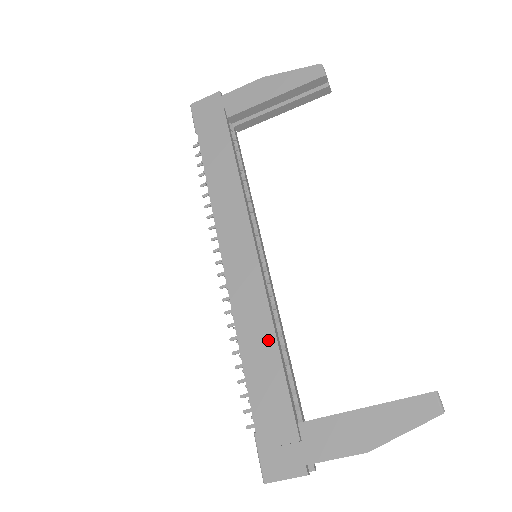
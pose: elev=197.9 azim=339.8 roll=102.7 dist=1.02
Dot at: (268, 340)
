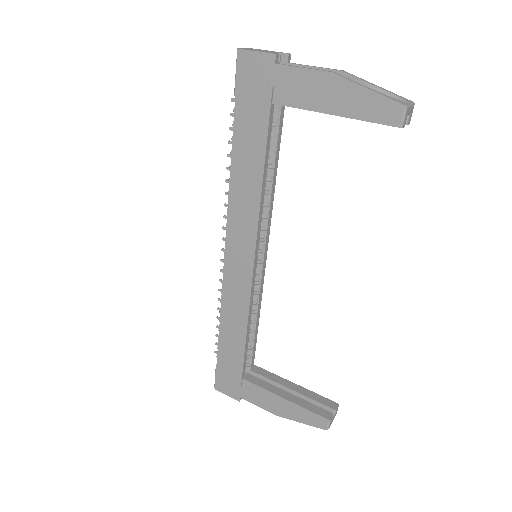
Dot at: (241, 327)
